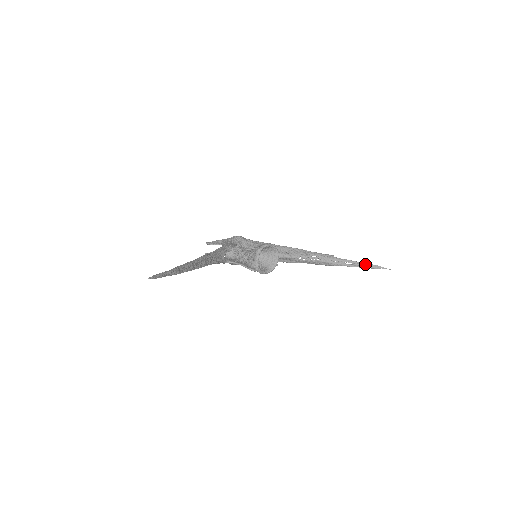
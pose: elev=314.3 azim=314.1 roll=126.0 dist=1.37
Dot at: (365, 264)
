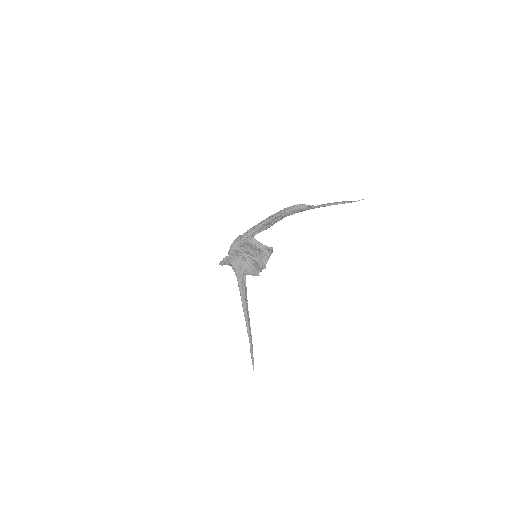
Dot at: occluded
